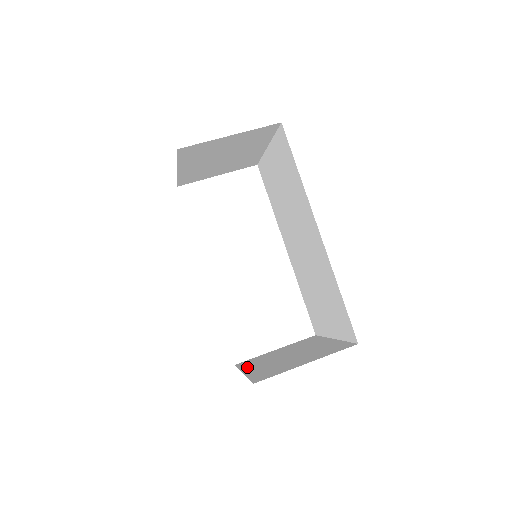
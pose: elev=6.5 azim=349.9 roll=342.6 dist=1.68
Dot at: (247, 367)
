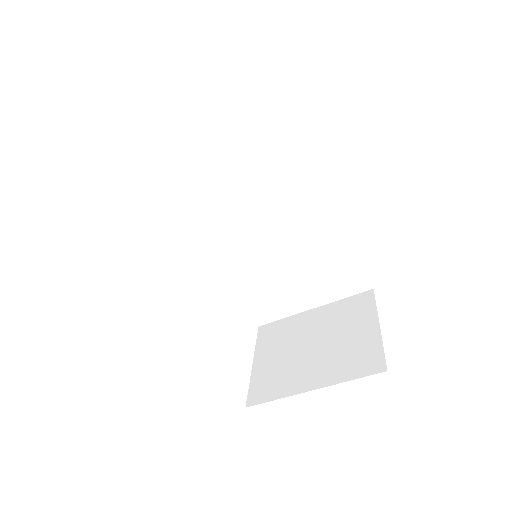
Dot at: (291, 388)
